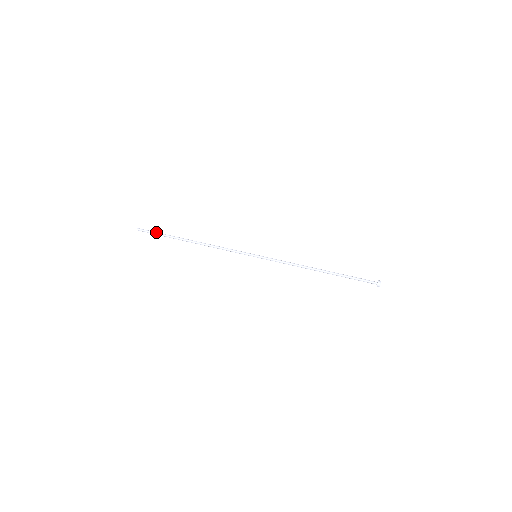
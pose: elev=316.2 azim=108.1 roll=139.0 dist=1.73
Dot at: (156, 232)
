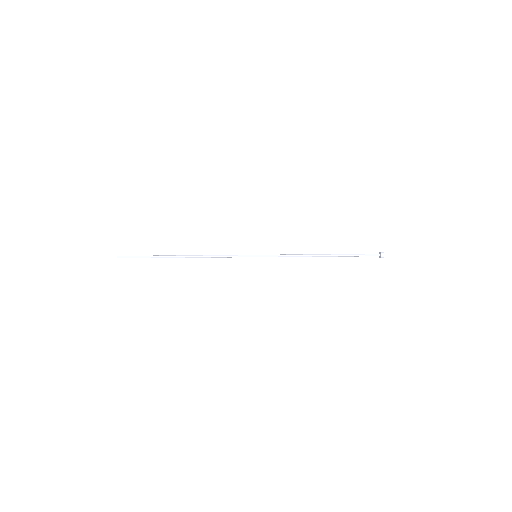
Dot at: (140, 256)
